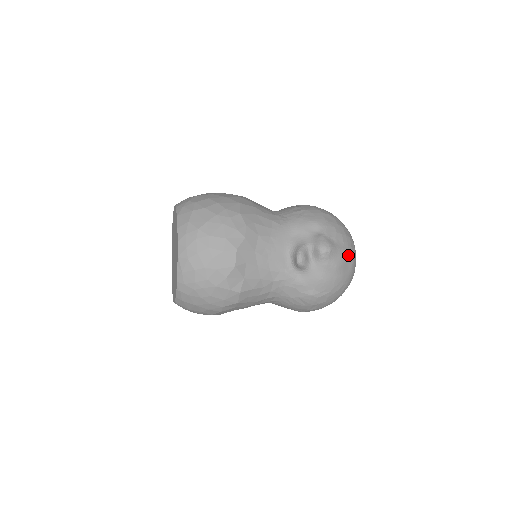
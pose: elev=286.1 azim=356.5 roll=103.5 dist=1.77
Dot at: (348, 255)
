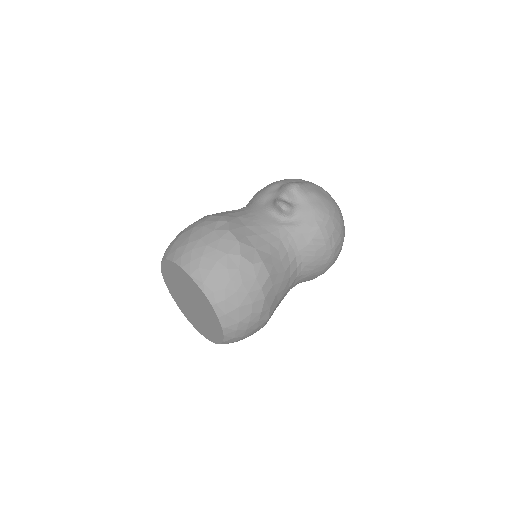
Dot at: (315, 186)
